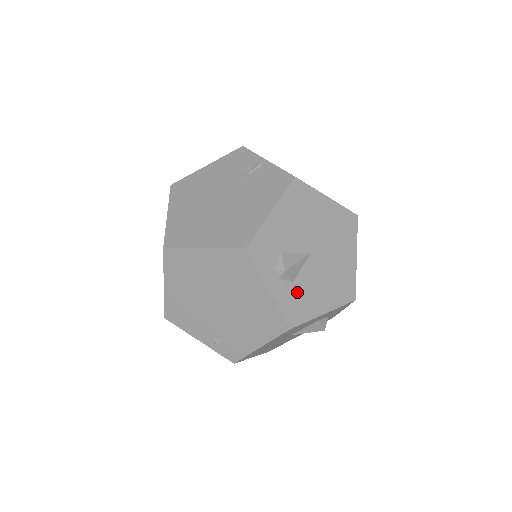
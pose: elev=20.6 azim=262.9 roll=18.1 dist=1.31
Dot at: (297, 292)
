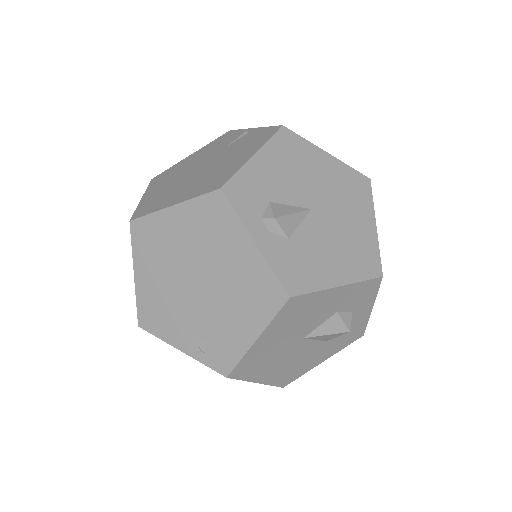
Dot at: (296, 252)
